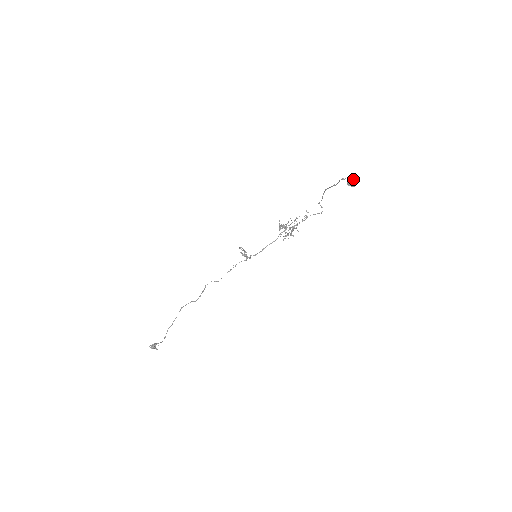
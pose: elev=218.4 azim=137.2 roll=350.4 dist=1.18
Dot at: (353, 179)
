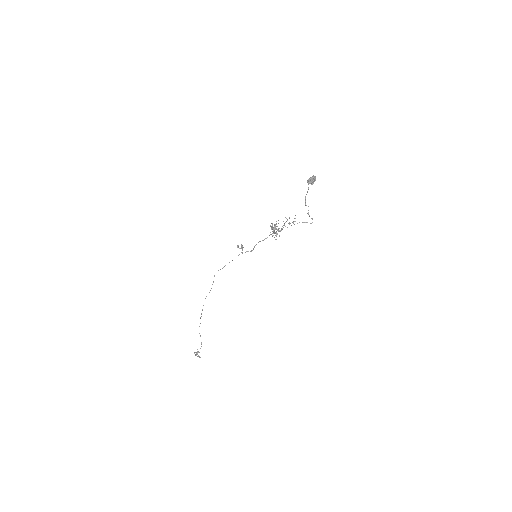
Dot at: (310, 177)
